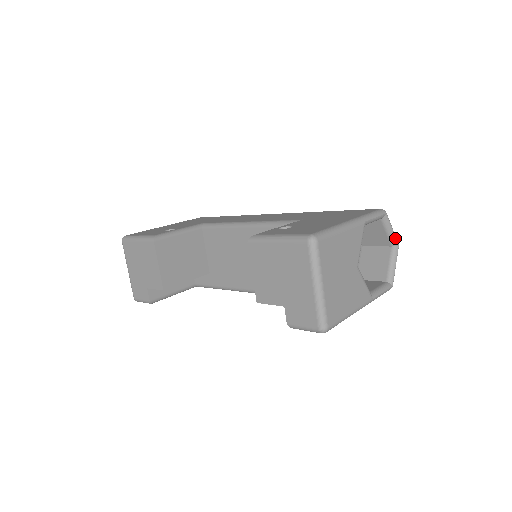
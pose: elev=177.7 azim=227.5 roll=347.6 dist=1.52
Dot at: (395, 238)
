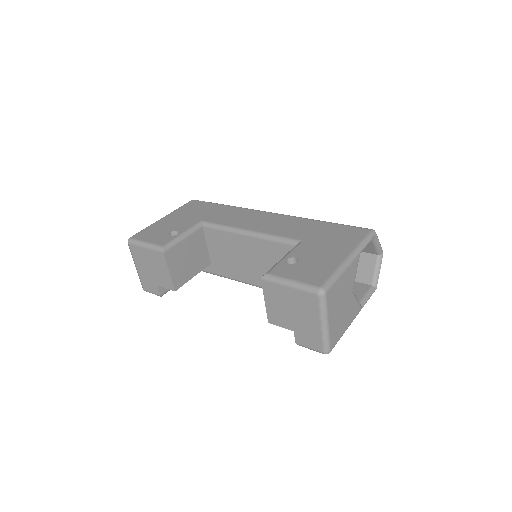
Dot at: (381, 249)
